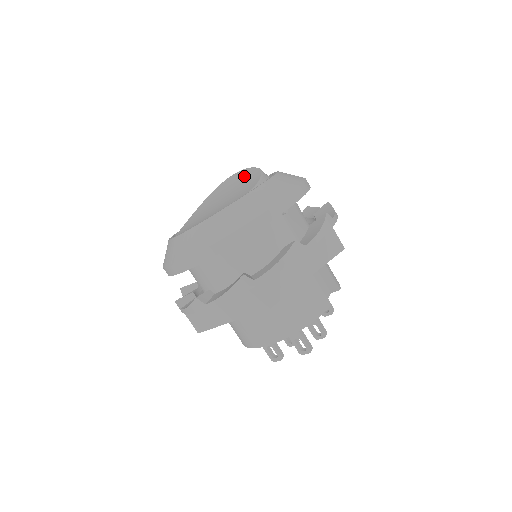
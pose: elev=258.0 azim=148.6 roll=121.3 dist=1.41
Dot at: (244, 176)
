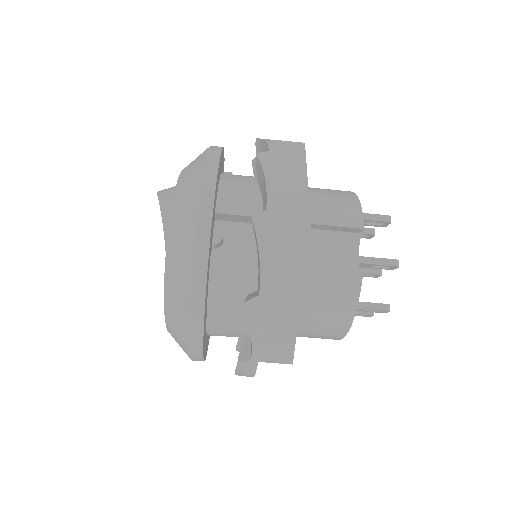
Dot at: occluded
